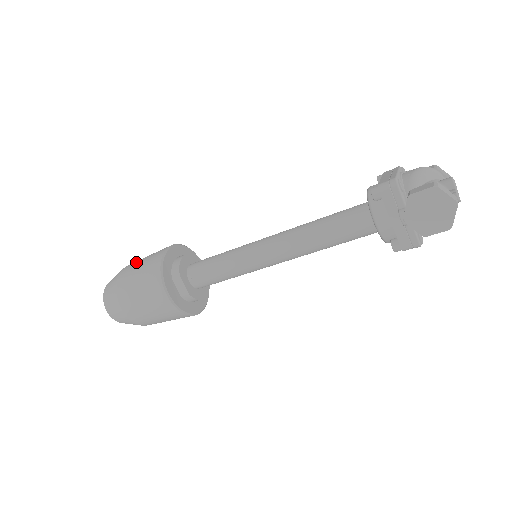
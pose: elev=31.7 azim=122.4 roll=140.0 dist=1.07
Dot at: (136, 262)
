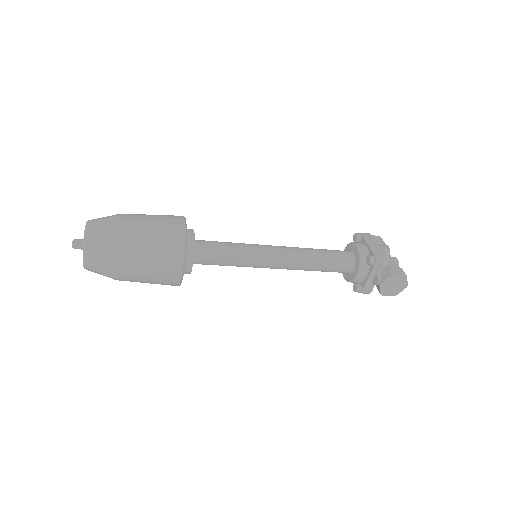
Dot at: (141, 223)
